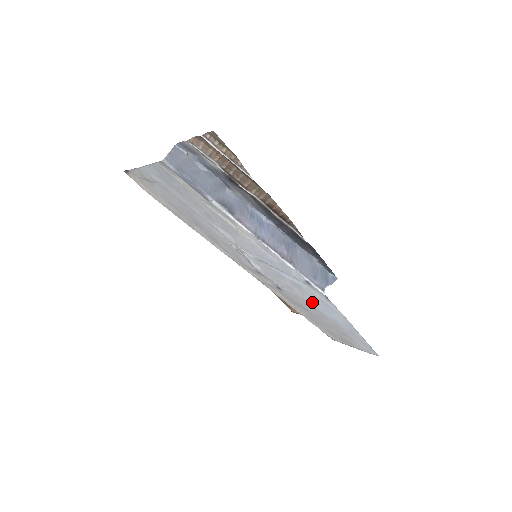
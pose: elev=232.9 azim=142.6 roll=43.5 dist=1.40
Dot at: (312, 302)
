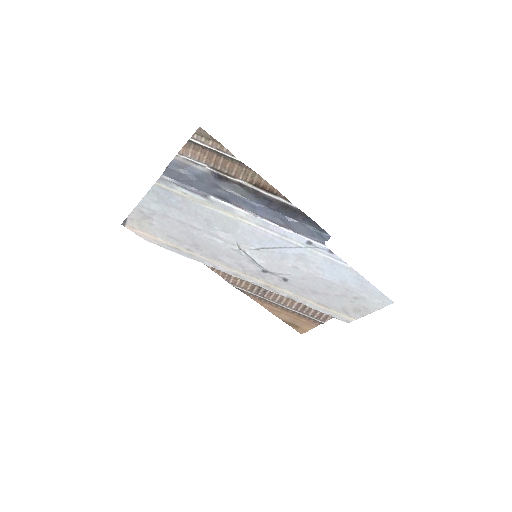
Dot at: (318, 272)
